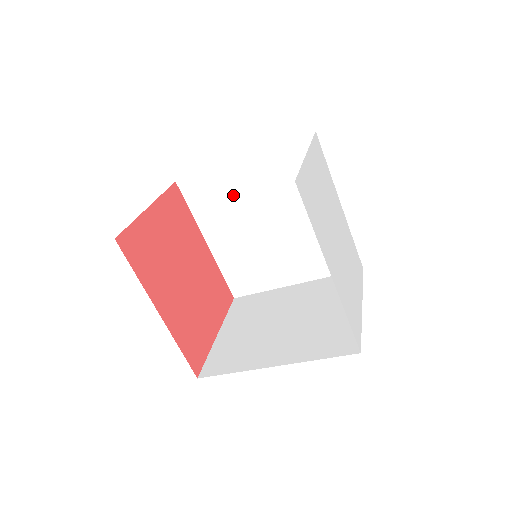
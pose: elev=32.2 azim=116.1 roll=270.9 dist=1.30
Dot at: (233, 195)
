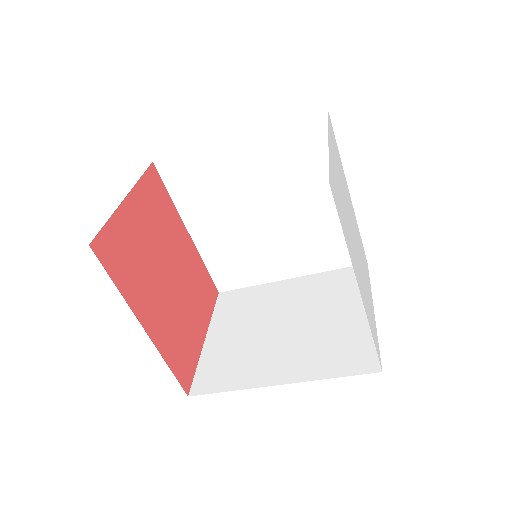
Dot at: (223, 179)
